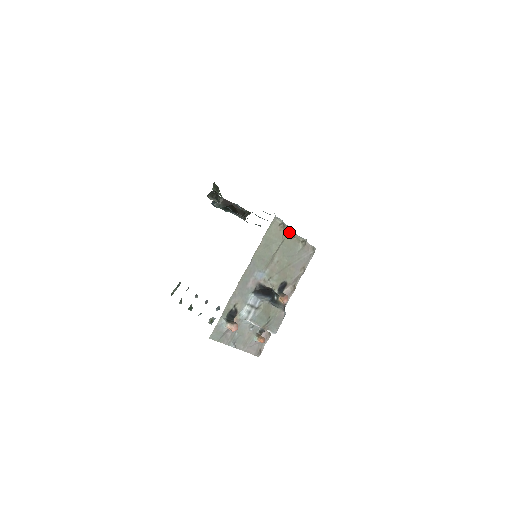
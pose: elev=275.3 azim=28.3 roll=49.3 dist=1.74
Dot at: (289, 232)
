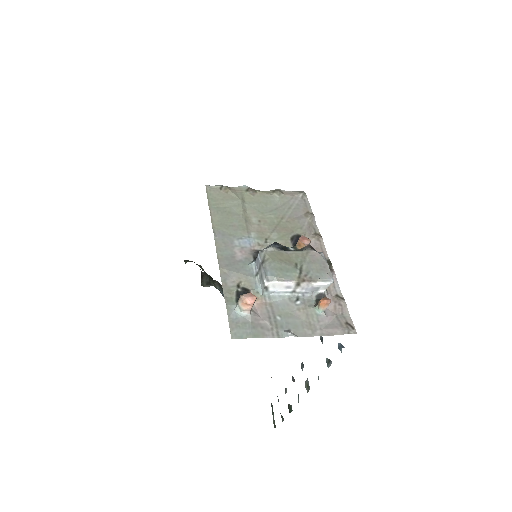
Dot at: (243, 191)
